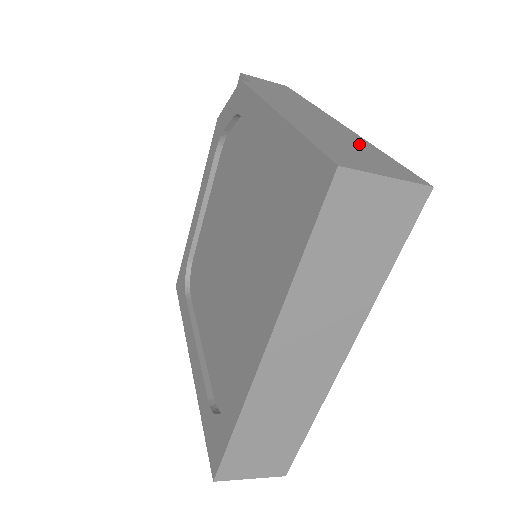
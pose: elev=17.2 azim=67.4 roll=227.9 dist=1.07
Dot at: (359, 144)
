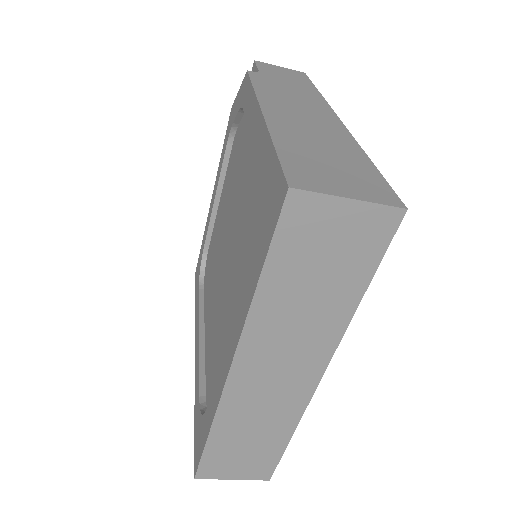
Dot at: (344, 151)
